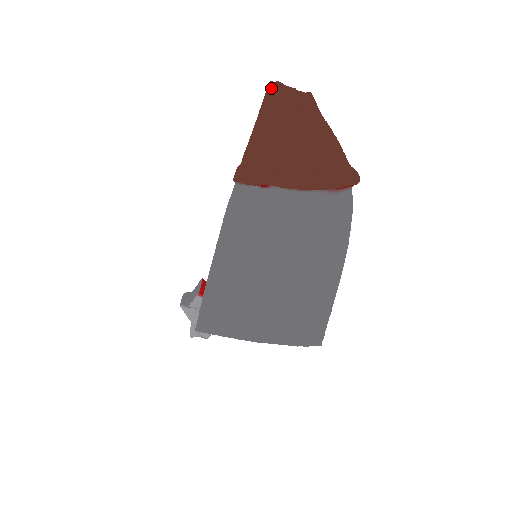
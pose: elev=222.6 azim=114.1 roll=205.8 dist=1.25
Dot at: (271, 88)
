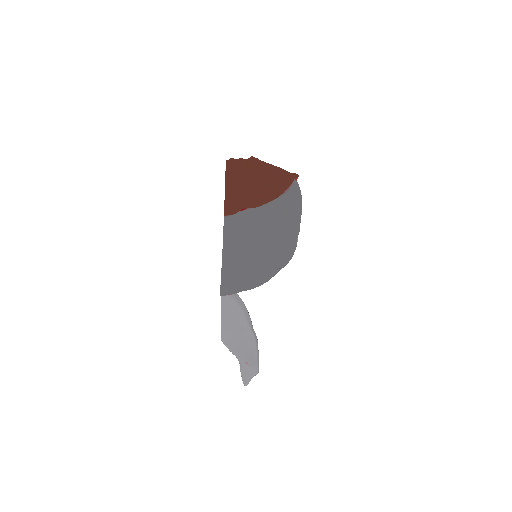
Dot at: (228, 164)
